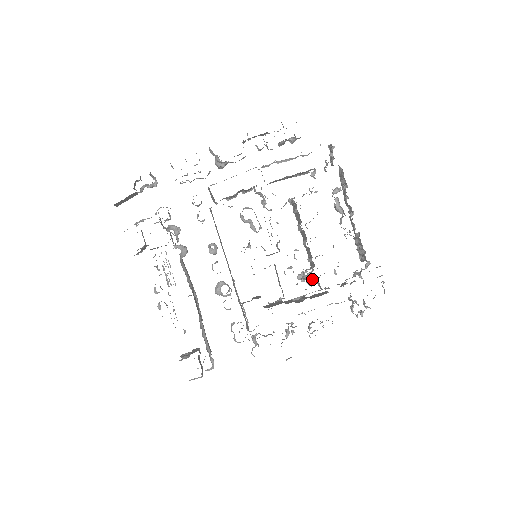
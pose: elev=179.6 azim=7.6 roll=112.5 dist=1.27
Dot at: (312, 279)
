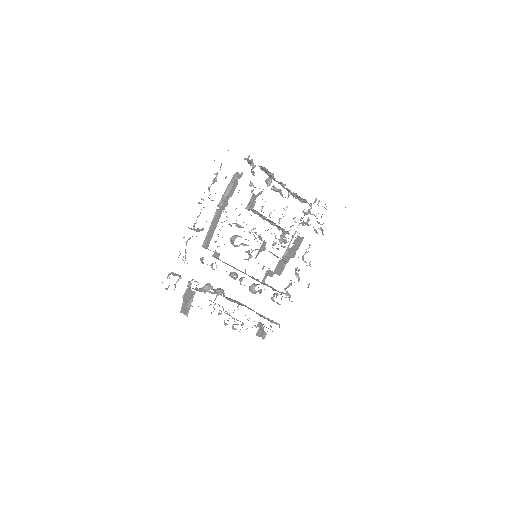
Dot at: occluded
